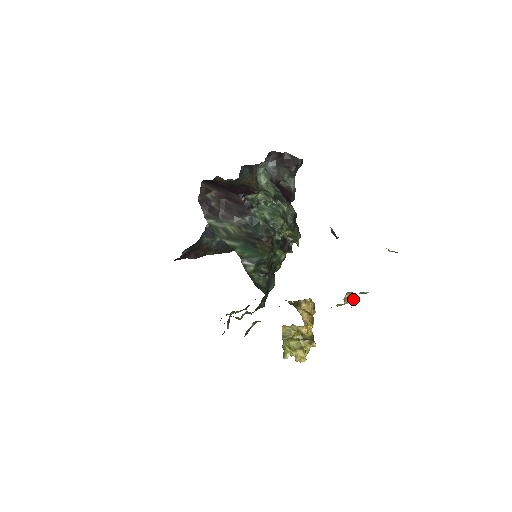
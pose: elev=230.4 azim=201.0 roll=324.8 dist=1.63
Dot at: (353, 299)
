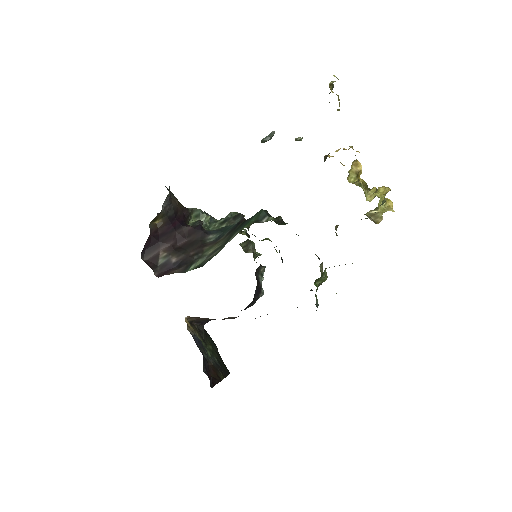
Dot at: occluded
